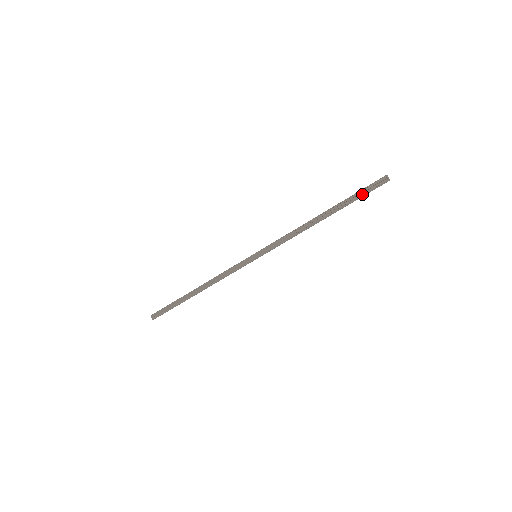
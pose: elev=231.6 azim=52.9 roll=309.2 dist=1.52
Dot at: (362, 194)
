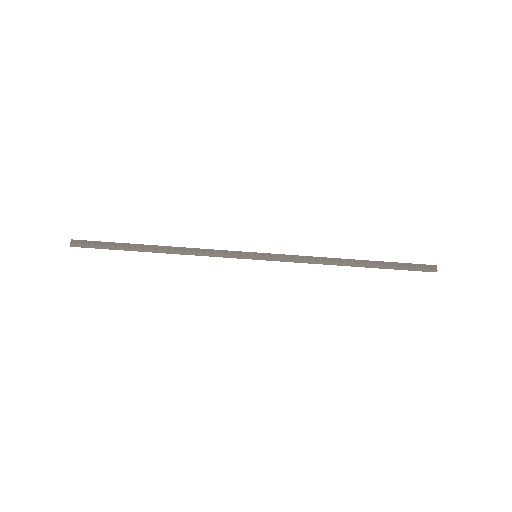
Dot at: (405, 267)
